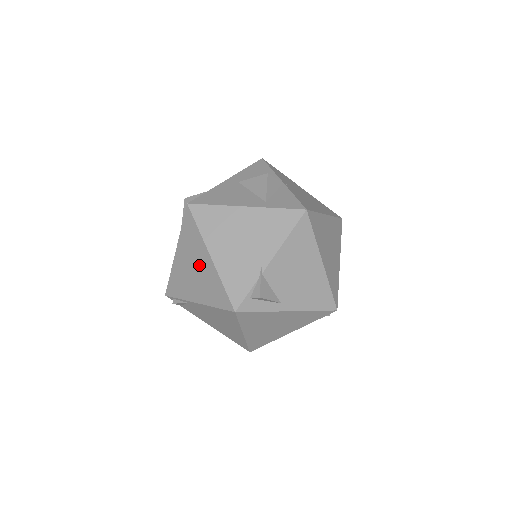
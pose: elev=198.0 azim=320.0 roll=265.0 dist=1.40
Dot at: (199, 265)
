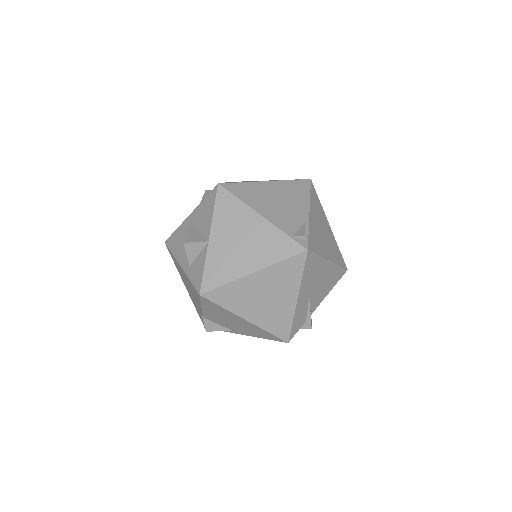
Dot at: occluded
